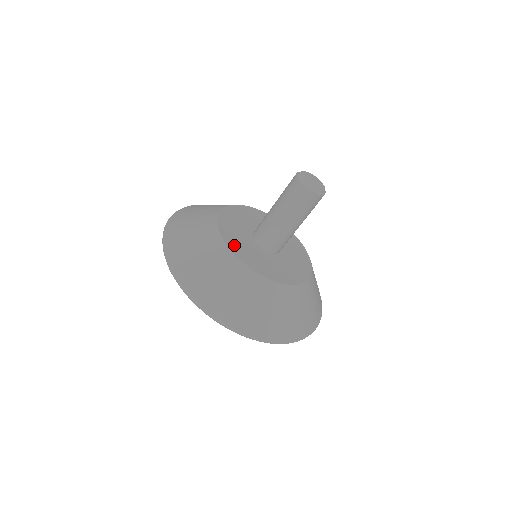
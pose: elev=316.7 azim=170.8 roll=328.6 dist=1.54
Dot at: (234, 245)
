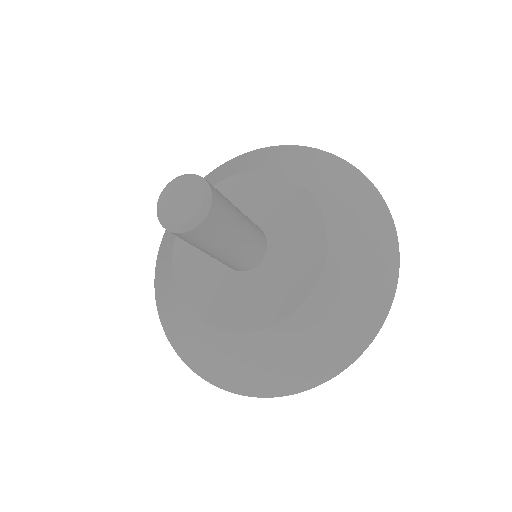
Dot at: (184, 267)
